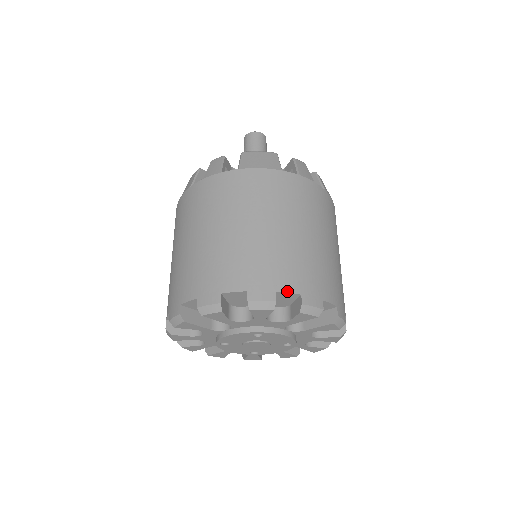
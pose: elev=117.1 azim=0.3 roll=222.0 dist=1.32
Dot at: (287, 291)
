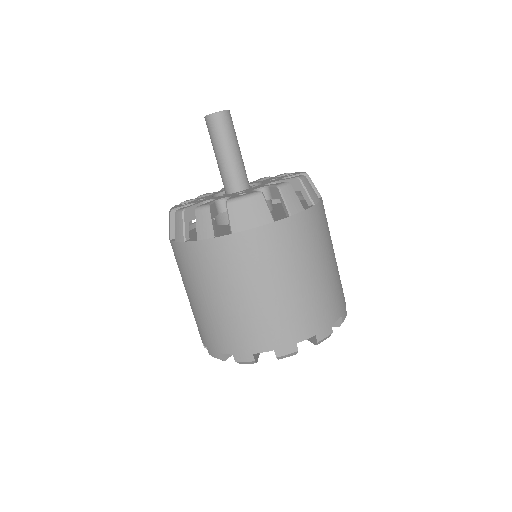
Dot at: (305, 339)
